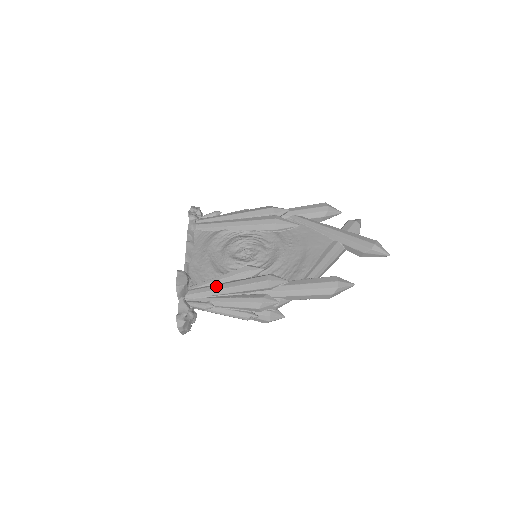
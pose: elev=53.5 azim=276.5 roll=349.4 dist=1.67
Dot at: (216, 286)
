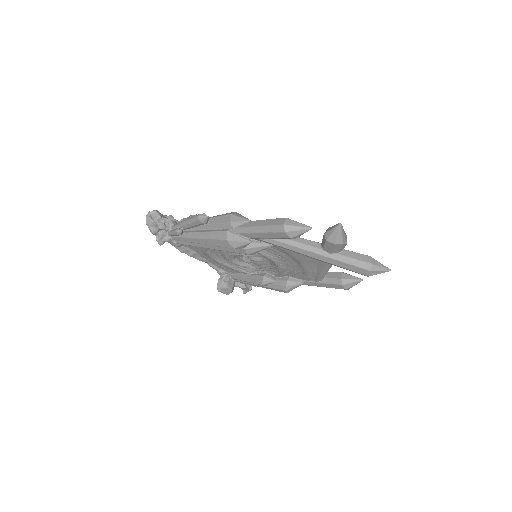
Dot at: occluded
